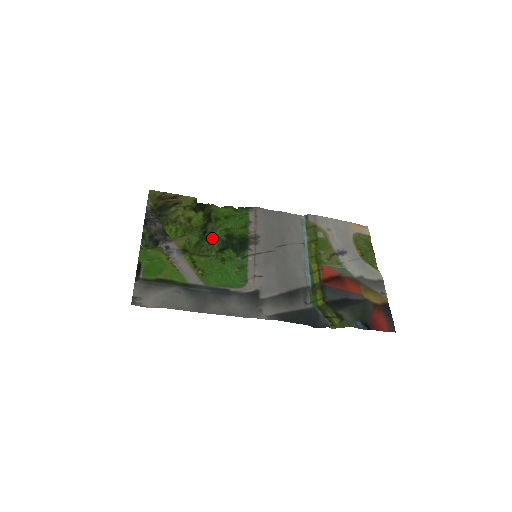
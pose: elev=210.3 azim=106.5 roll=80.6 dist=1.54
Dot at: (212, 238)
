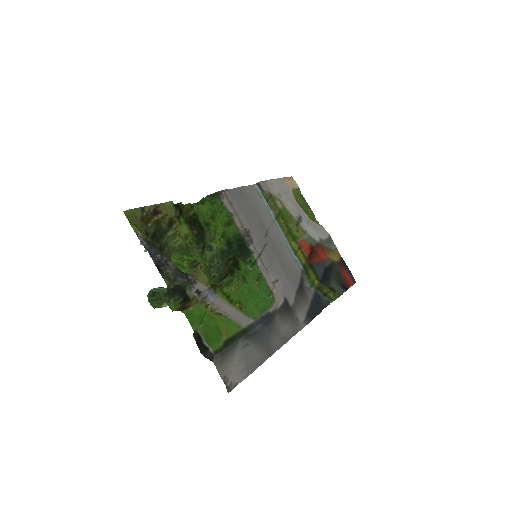
Dot at: (207, 250)
